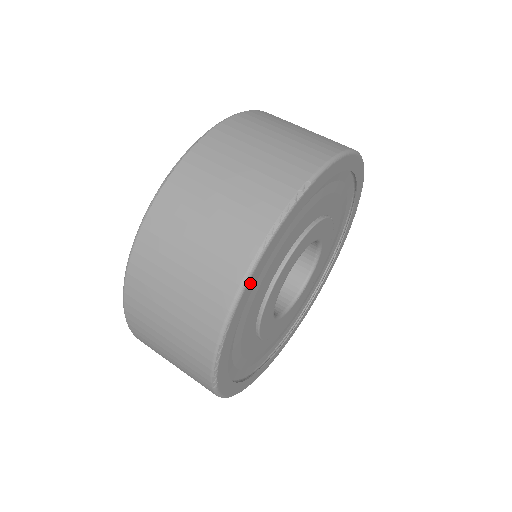
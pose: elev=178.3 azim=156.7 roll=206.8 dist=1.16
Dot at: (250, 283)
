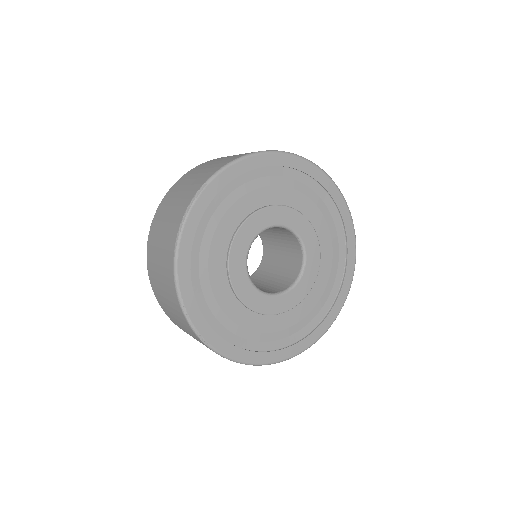
Dot at: (182, 259)
